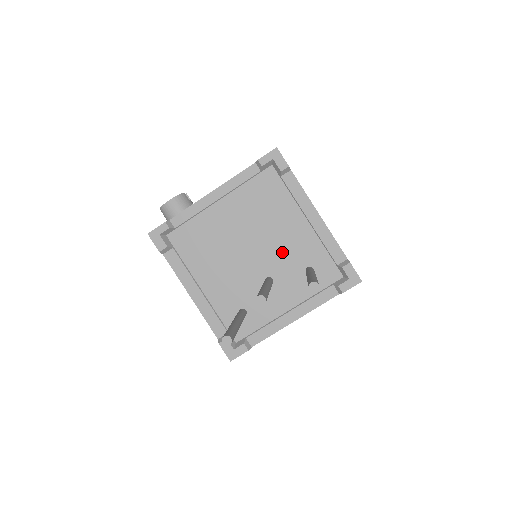
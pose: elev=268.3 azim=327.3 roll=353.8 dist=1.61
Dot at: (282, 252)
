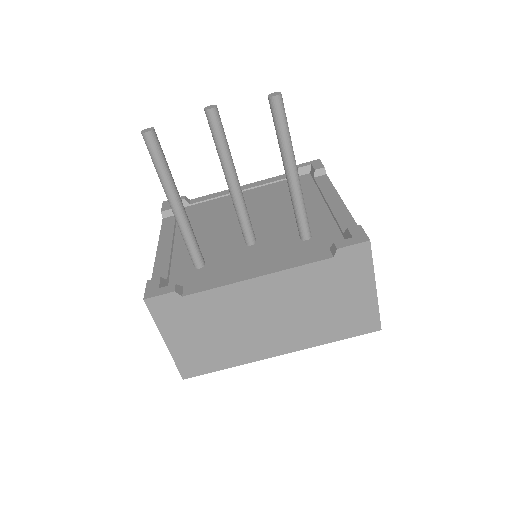
Dot at: (282, 222)
